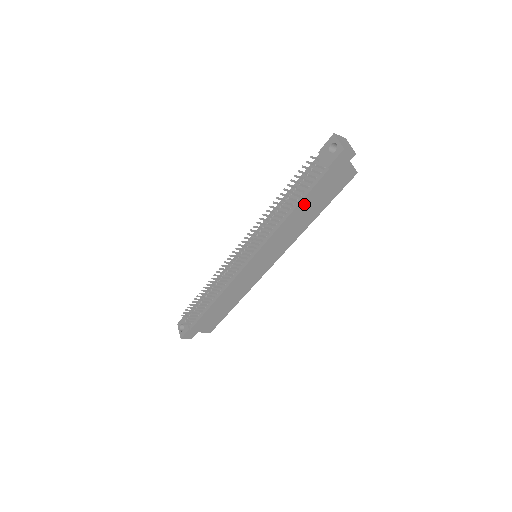
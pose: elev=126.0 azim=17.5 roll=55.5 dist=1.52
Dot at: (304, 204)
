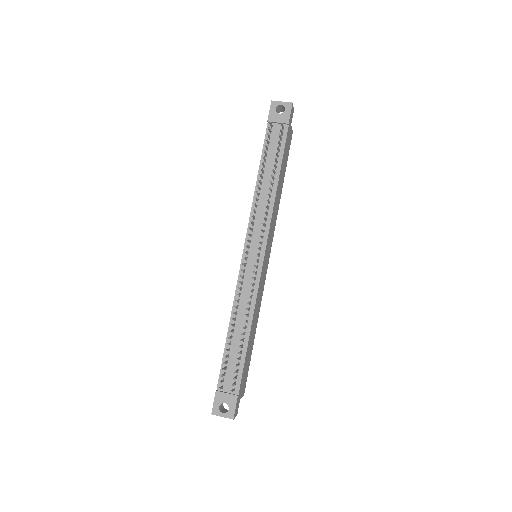
Dot at: (281, 169)
